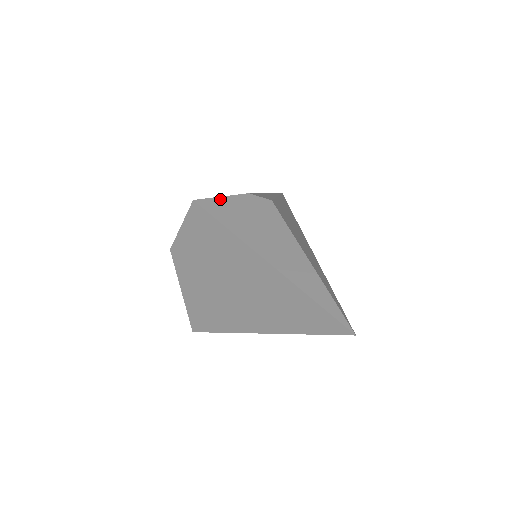
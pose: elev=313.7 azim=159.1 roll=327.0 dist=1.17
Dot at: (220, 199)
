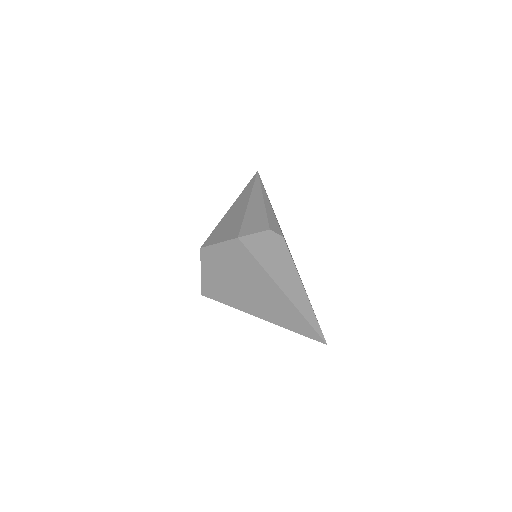
Dot at: (254, 236)
